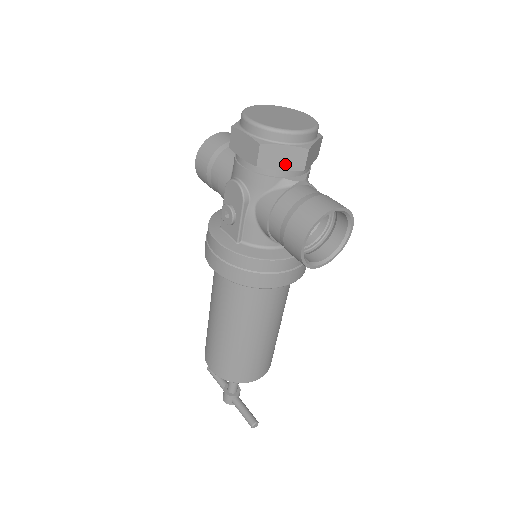
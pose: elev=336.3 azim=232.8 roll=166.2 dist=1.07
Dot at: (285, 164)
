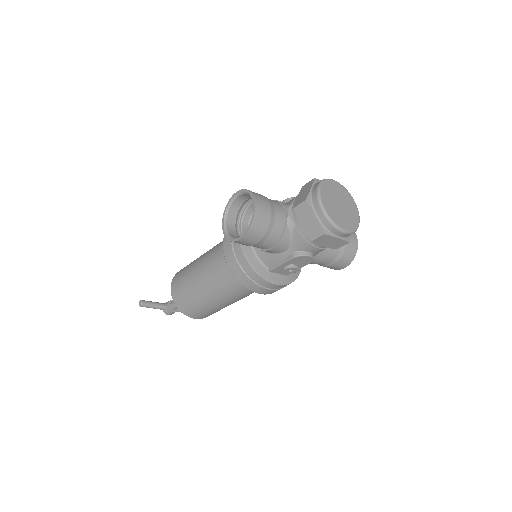
Dot at: occluded
